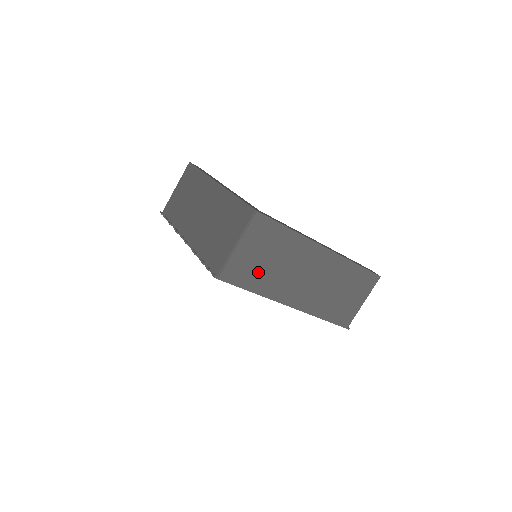
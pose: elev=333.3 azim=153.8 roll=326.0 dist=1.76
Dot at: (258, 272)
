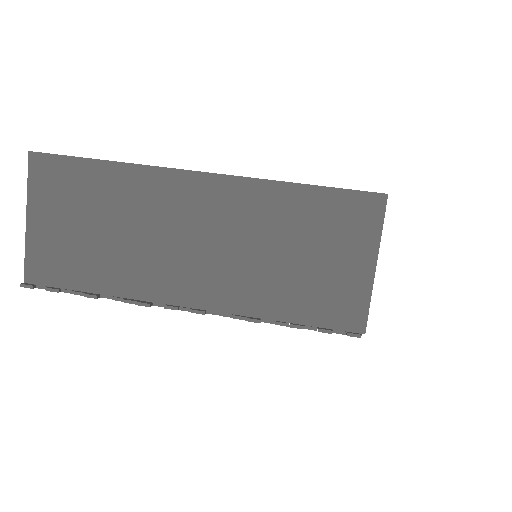
Dot at: occluded
